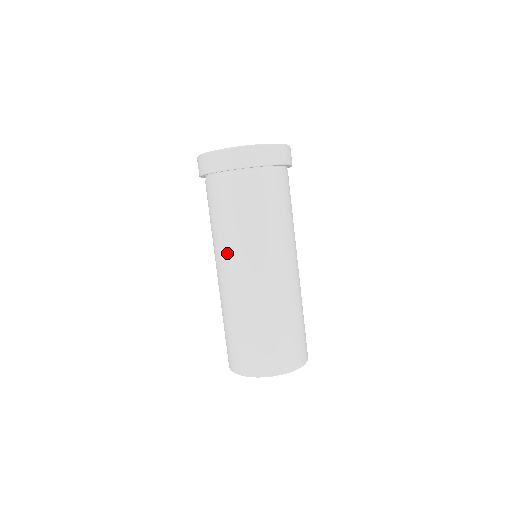
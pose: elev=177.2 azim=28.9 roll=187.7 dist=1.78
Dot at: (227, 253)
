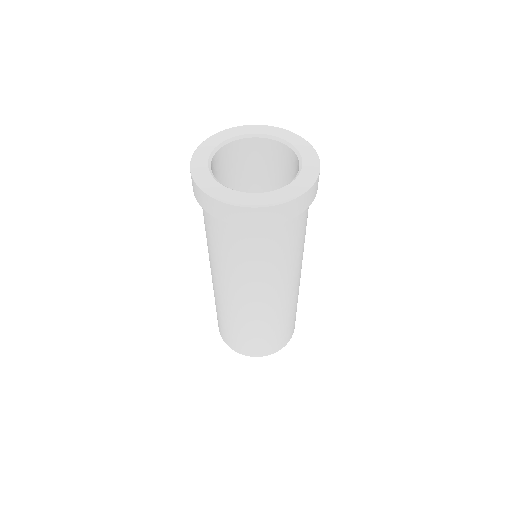
Dot at: (244, 286)
